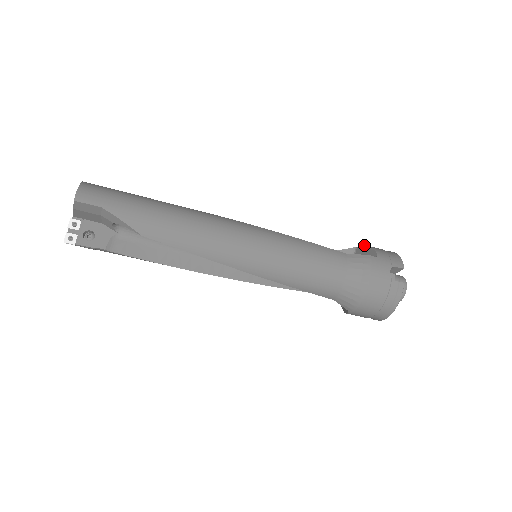
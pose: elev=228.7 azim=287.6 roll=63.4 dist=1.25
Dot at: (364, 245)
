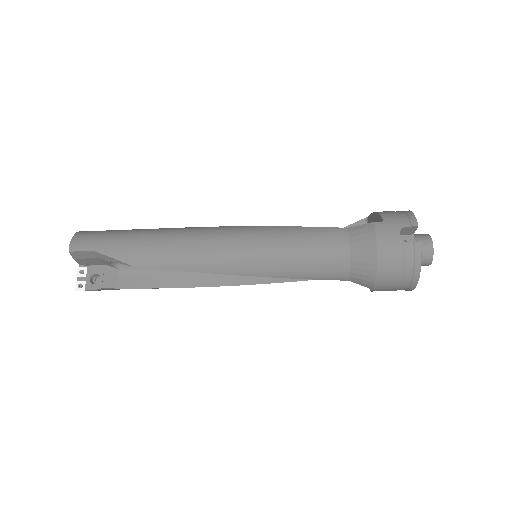
Dot at: occluded
